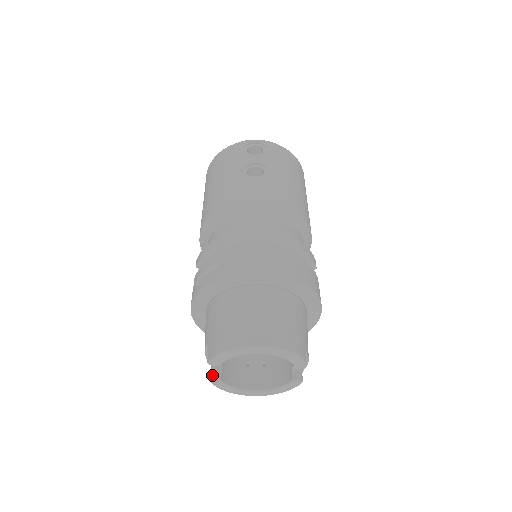
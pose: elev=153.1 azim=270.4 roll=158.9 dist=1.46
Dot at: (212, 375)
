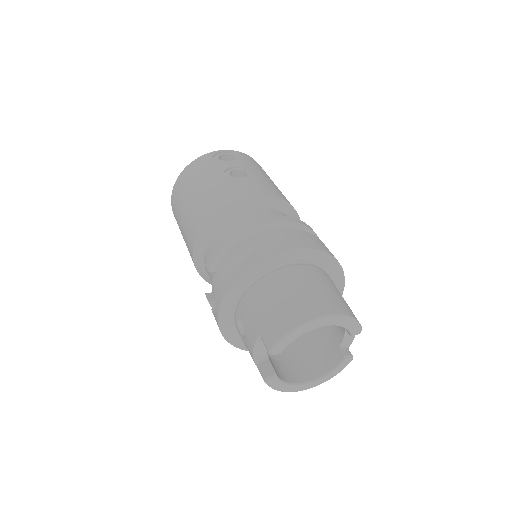
Dot at: (264, 373)
